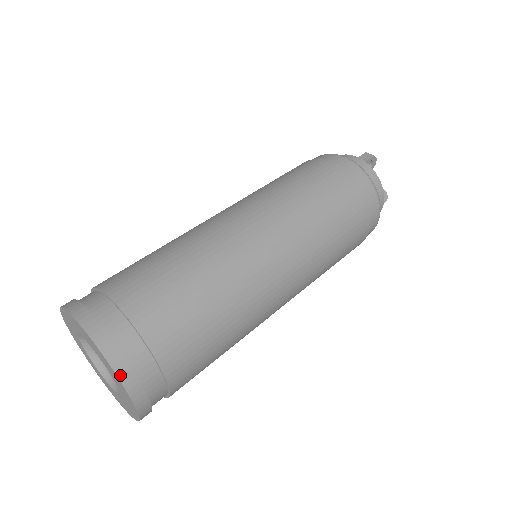
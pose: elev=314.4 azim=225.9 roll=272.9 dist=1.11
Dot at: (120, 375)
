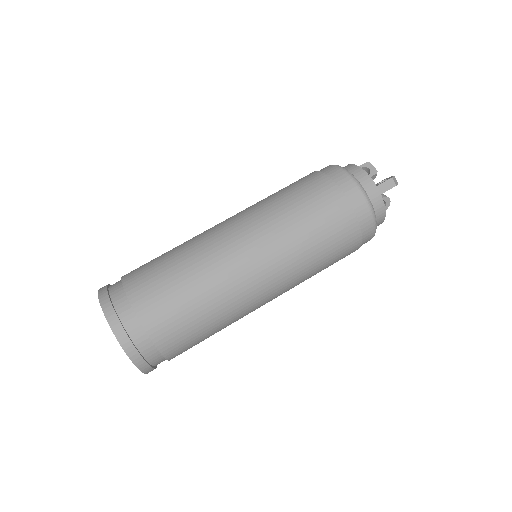
Dot at: (143, 371)
